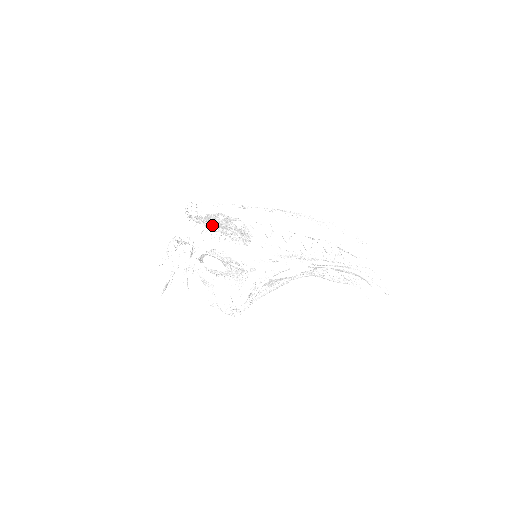
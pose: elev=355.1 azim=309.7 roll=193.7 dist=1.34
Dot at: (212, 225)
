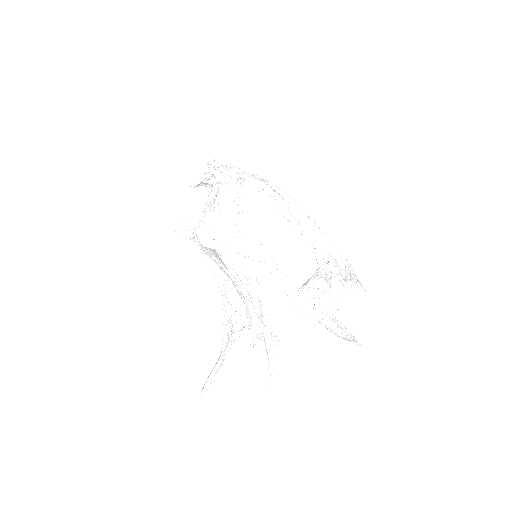
Dot at: occluded
